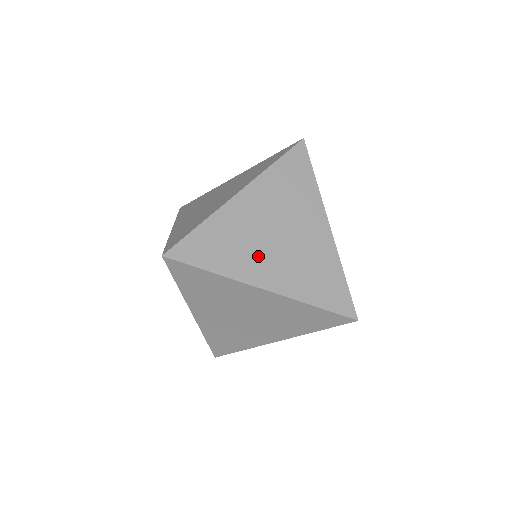
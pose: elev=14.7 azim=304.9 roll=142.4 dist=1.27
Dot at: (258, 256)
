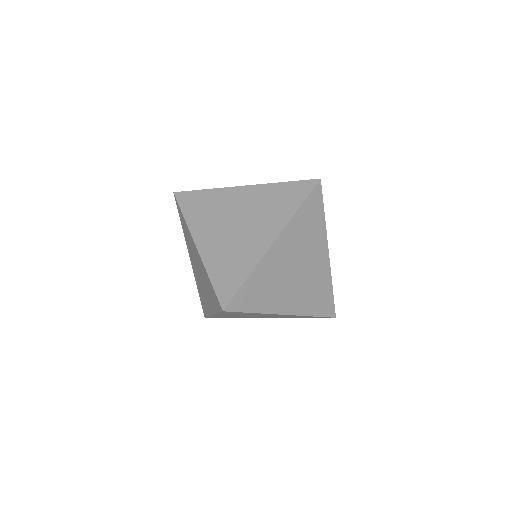
Dot at: (284, 291)
